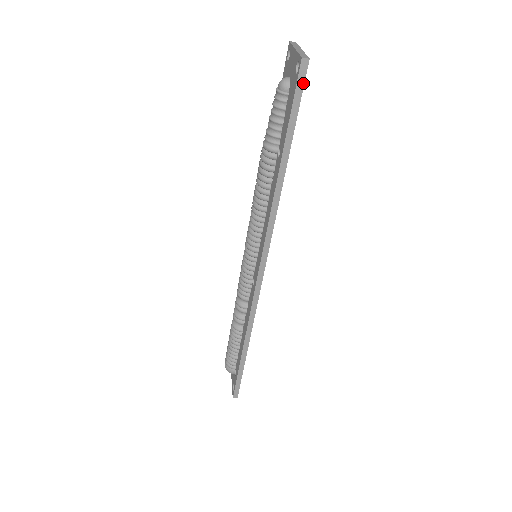
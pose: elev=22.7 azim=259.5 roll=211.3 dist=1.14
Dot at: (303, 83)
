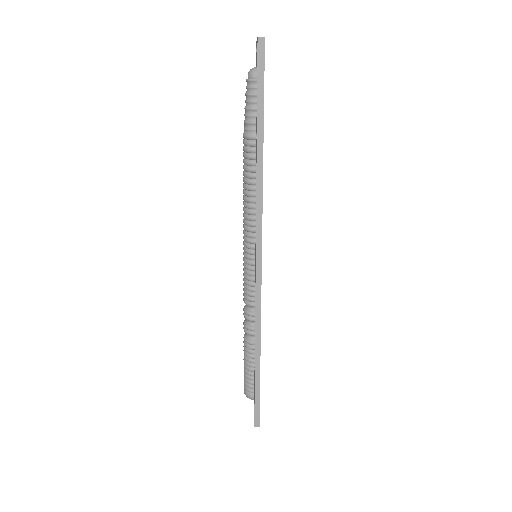
Dot at: (263, 61)
